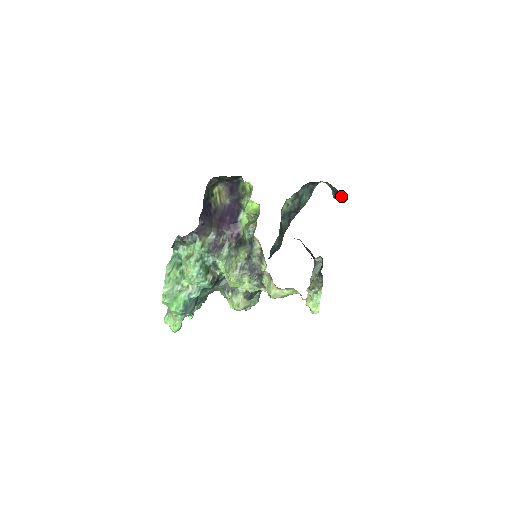
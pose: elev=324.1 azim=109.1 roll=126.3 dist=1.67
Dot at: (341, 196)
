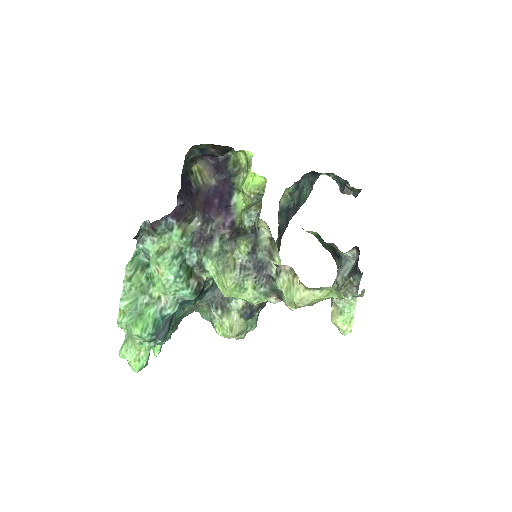
Dot at: occluded
